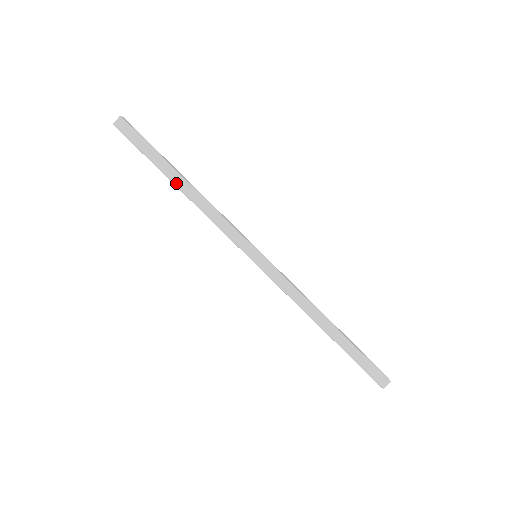
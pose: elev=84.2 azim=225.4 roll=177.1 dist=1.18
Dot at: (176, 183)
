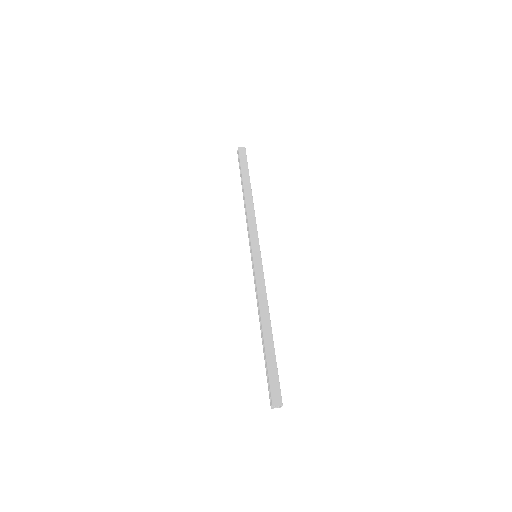
Dot at: (245, 189)
